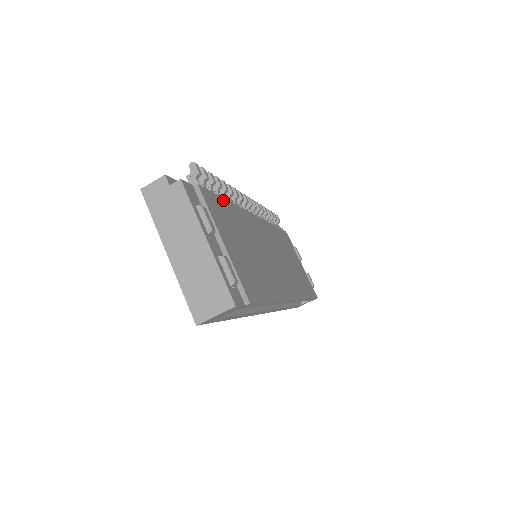
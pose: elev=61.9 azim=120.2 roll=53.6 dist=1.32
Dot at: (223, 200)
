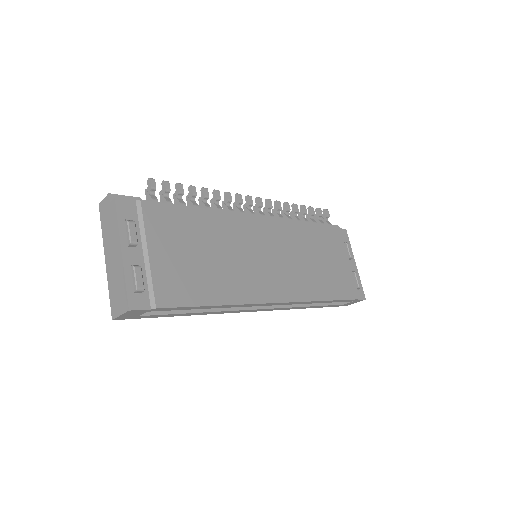
Dot at: (188, 209)
